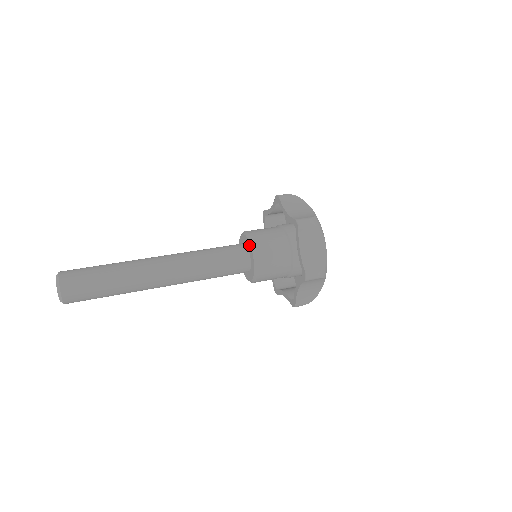
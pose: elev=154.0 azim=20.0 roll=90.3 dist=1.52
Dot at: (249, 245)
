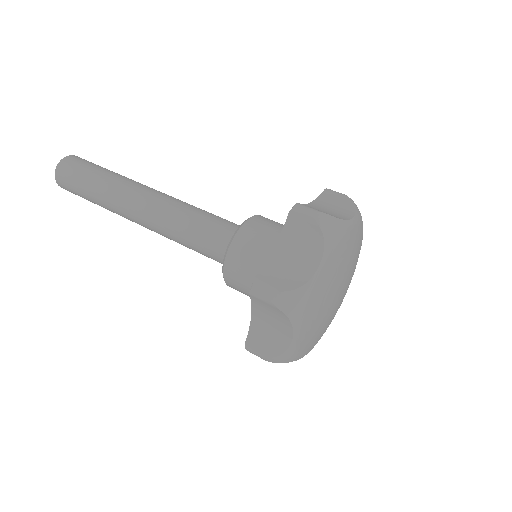
Dot at: (228, 248)
